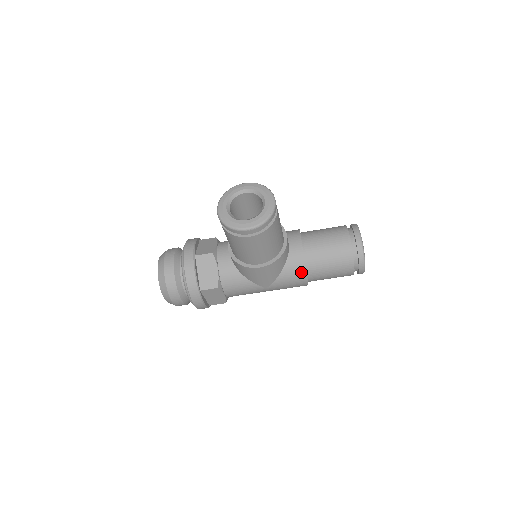
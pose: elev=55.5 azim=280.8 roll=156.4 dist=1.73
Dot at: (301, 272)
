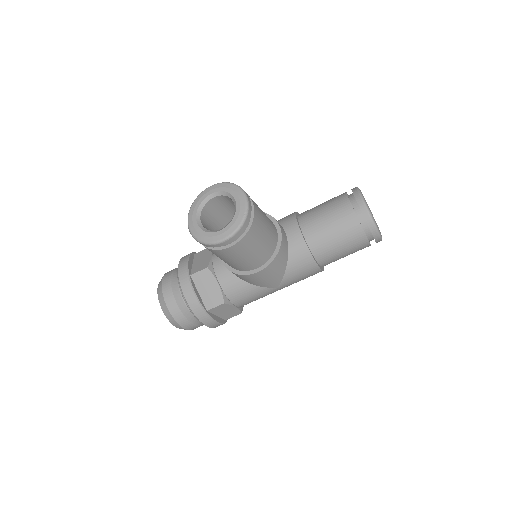
Dot at: (308, 261)
